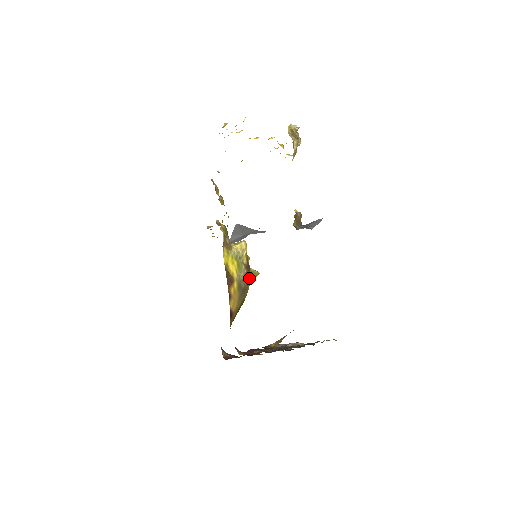
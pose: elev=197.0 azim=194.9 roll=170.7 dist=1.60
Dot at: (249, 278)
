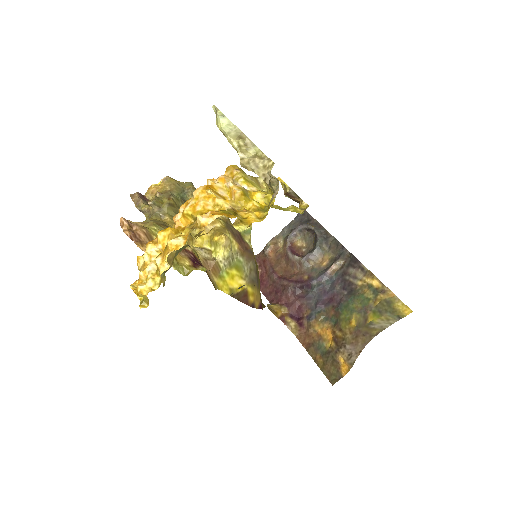
Dot at: (251, 254)
